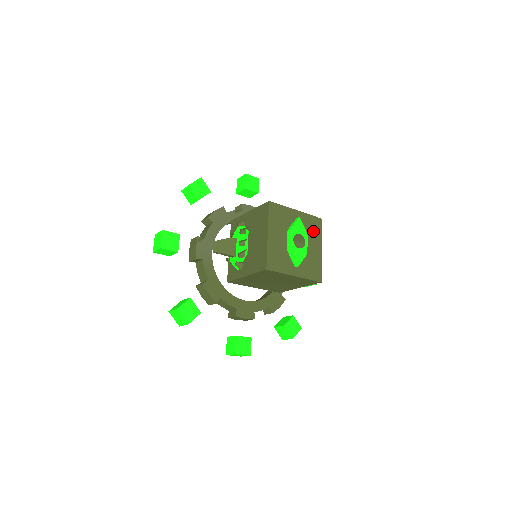
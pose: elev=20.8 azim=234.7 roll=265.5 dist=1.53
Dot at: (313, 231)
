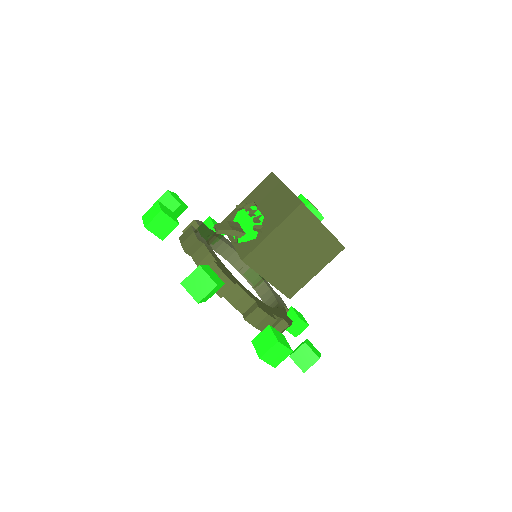
Dot at: occluded
